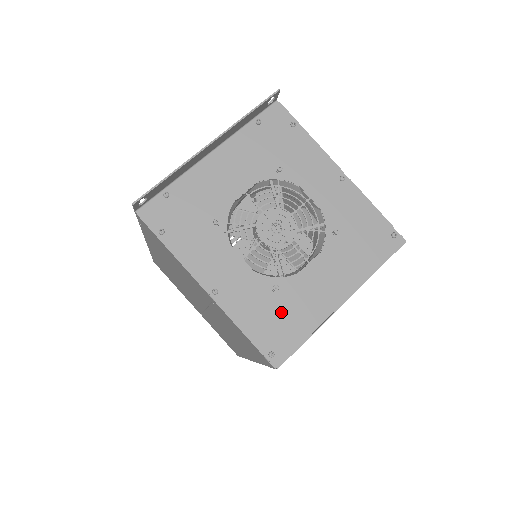
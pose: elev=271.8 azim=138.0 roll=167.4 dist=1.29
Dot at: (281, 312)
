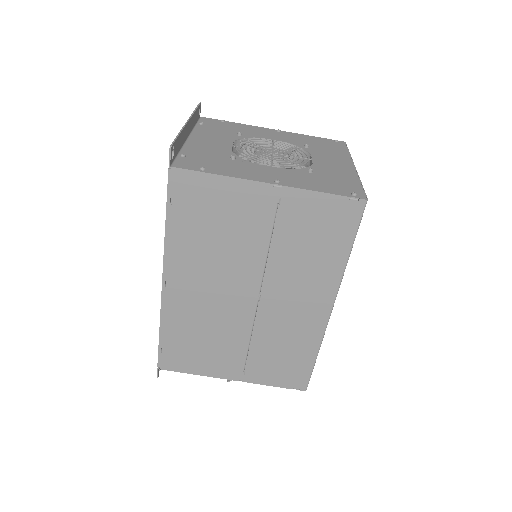
Dot at: (329, 179)
